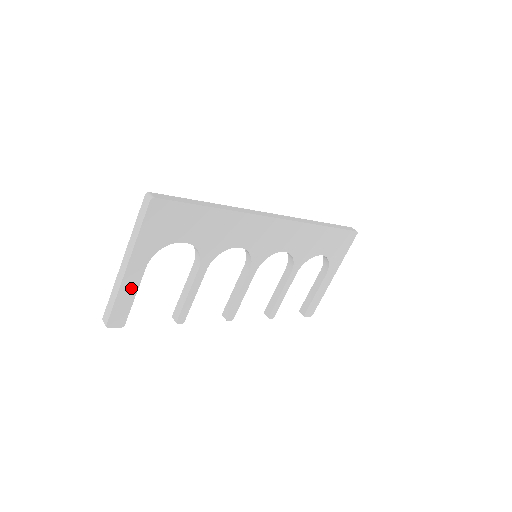
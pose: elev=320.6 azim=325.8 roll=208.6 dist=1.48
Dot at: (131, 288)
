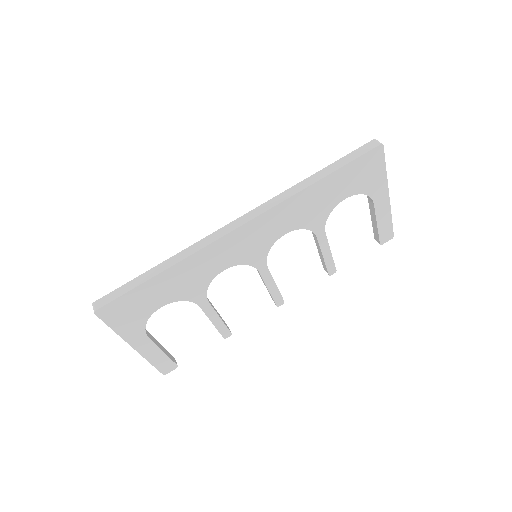
Dot at: (153, 352)
